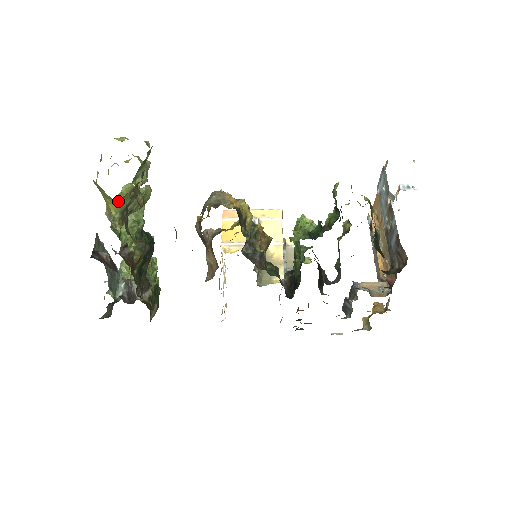
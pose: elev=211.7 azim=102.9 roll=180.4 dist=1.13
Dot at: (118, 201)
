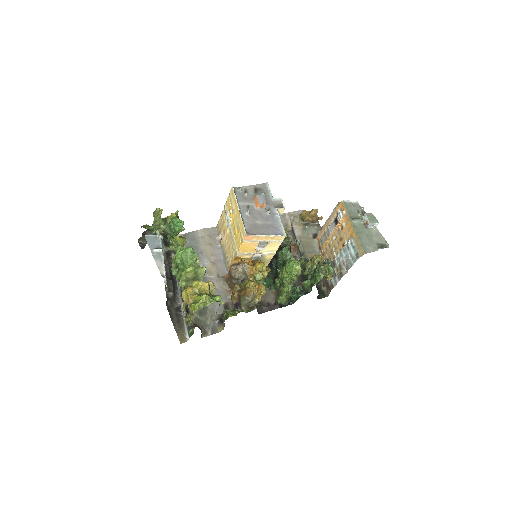
Dot at: occluded
